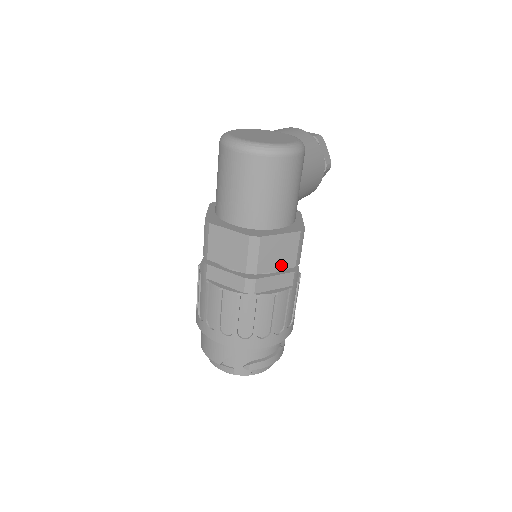
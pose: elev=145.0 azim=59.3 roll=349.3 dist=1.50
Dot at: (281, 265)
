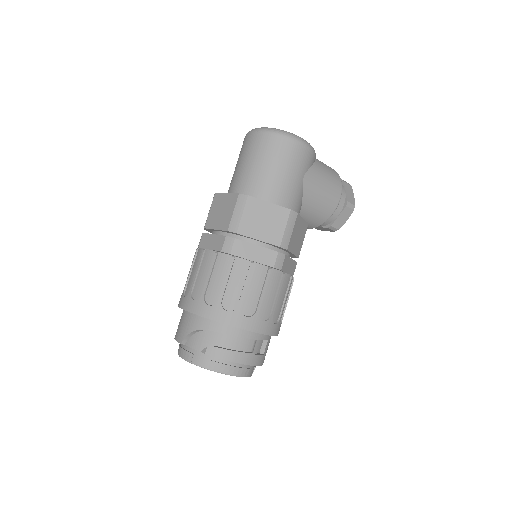
Dot at: (265, 237)
